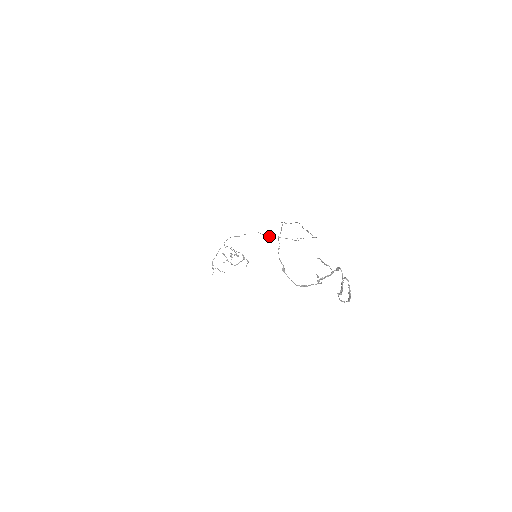
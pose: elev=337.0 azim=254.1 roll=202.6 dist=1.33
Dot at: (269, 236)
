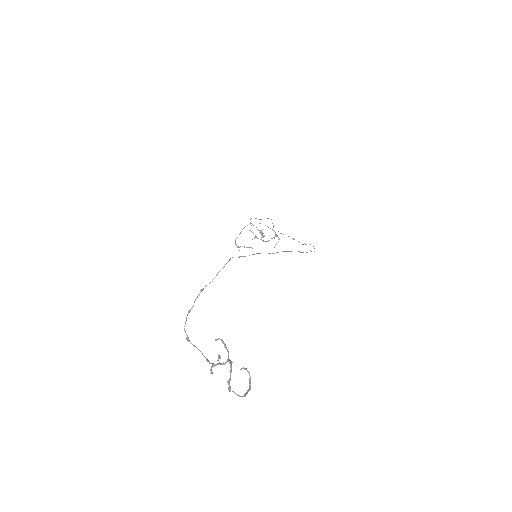
Dot at: (278, 231)
